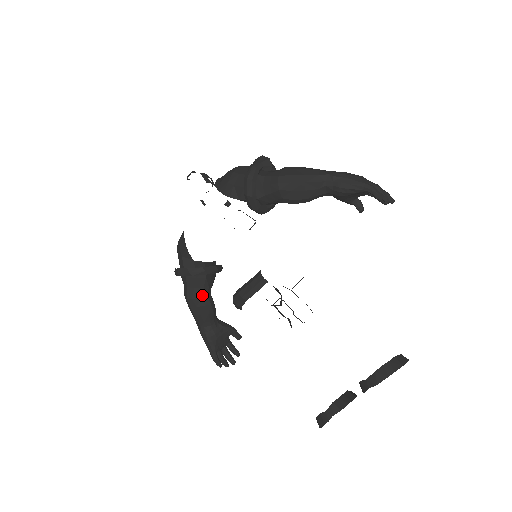
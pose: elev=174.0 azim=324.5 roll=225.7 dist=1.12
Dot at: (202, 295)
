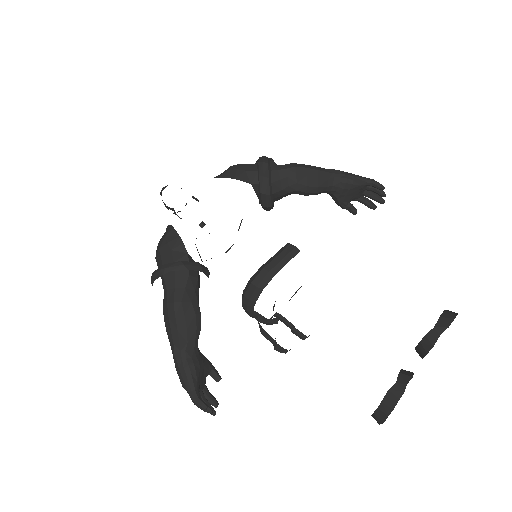
Dot at: (193, 299)
